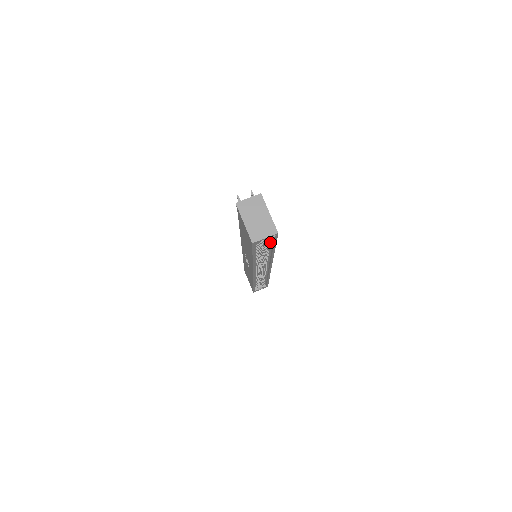
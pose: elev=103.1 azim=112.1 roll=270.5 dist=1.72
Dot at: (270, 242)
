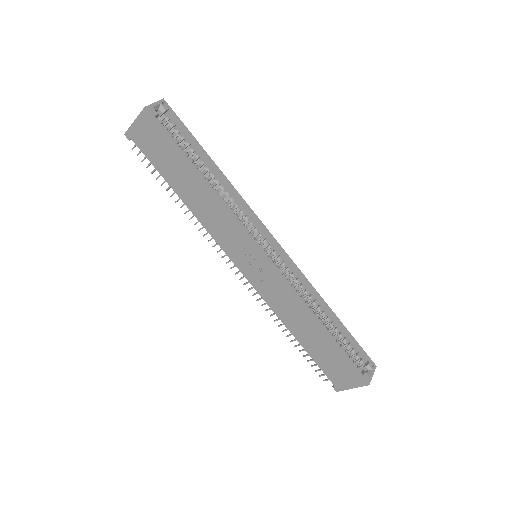
Dot at: (185, 137)
